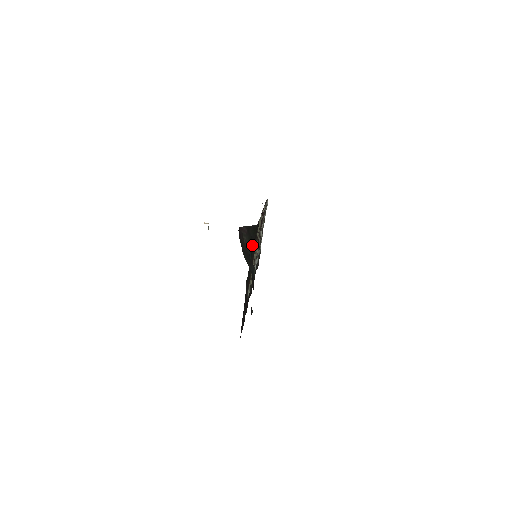
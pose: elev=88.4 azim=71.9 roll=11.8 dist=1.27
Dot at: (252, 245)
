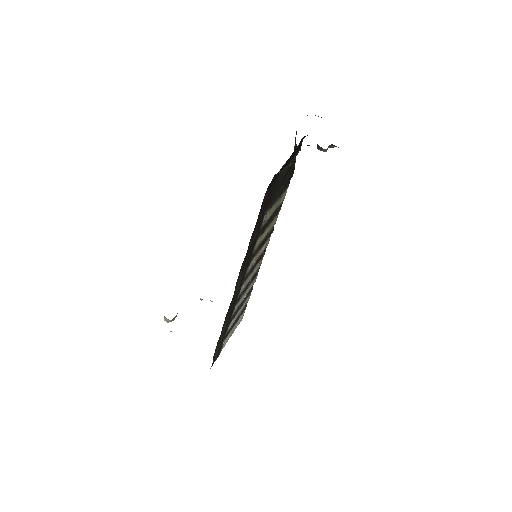
Dot at: (289, 171)
